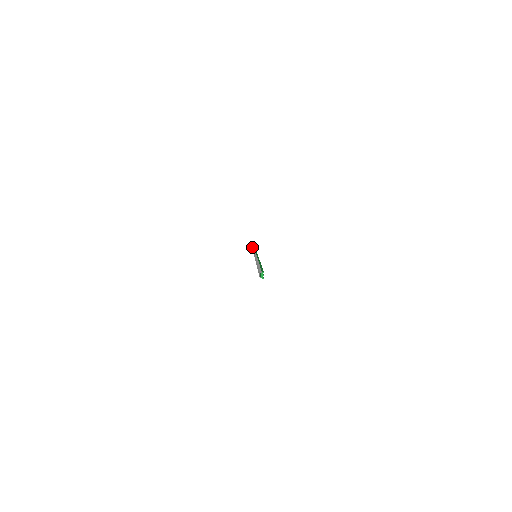
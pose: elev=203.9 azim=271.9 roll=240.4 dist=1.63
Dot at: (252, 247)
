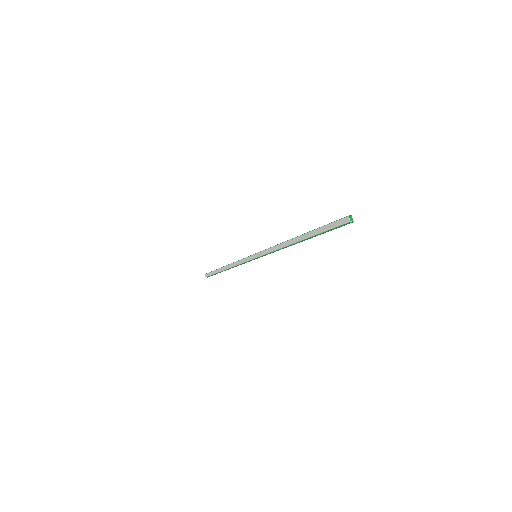
Dot at: (213, 272)
